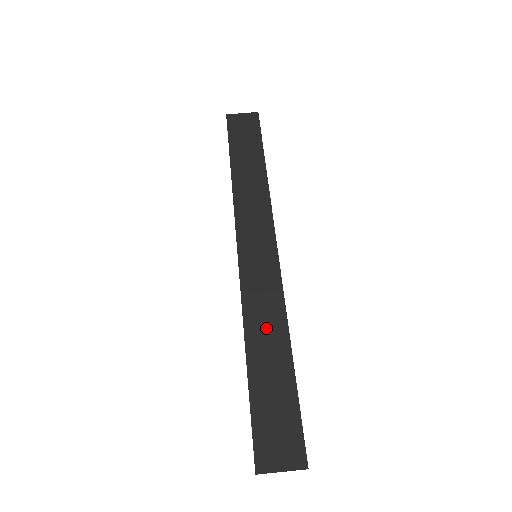
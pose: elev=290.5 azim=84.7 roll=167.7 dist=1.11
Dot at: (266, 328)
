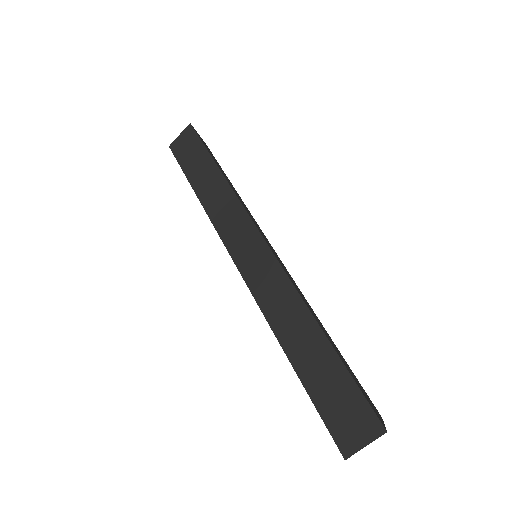
Dot at: (290, 321)
